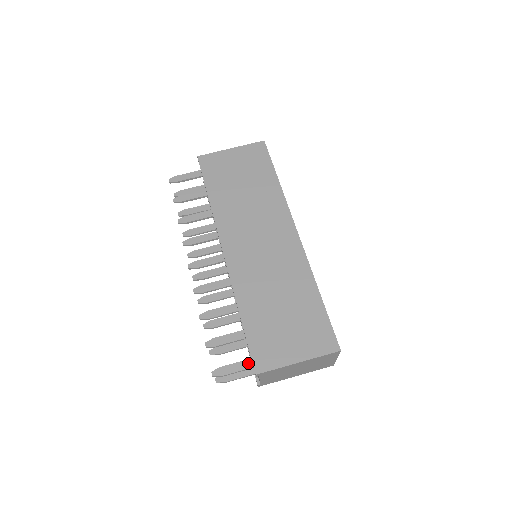
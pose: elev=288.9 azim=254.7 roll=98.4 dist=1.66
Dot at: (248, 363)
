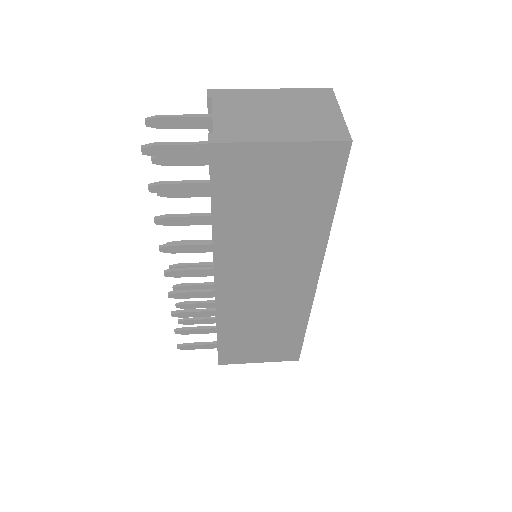
Dot at: (202, 121)
